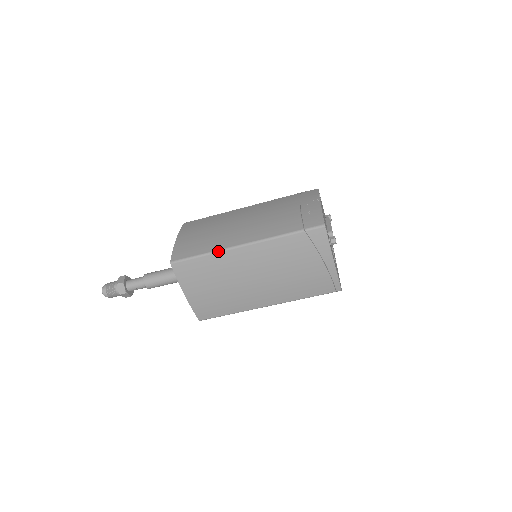
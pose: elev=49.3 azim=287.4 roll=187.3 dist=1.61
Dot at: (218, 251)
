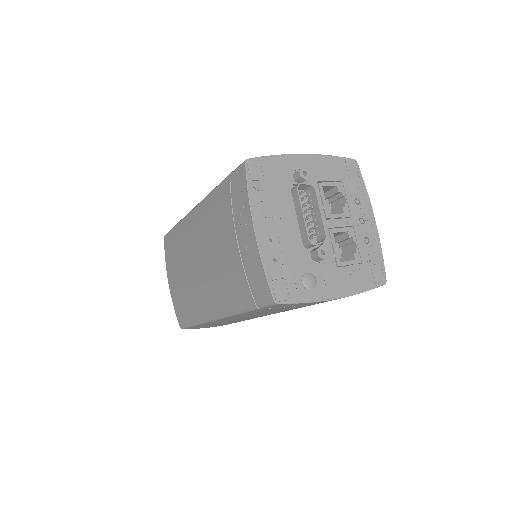
Dot at: (203, 323)
